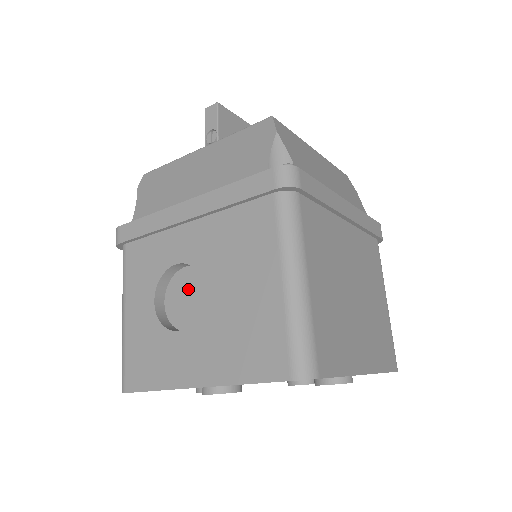
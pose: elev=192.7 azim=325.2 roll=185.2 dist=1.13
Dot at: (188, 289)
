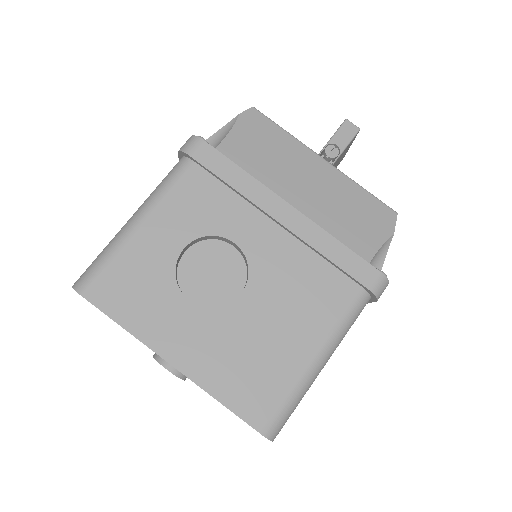
Dot at: (219, 267)
